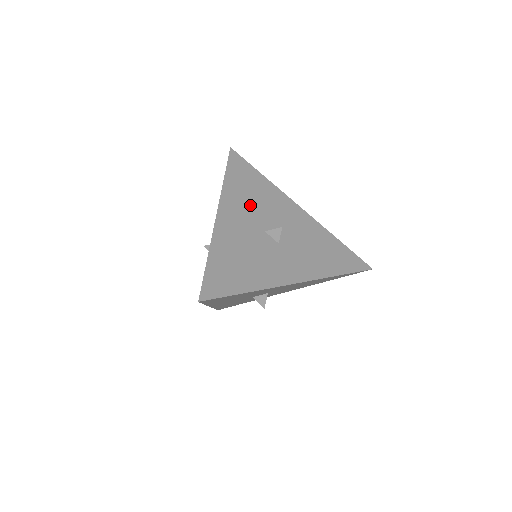
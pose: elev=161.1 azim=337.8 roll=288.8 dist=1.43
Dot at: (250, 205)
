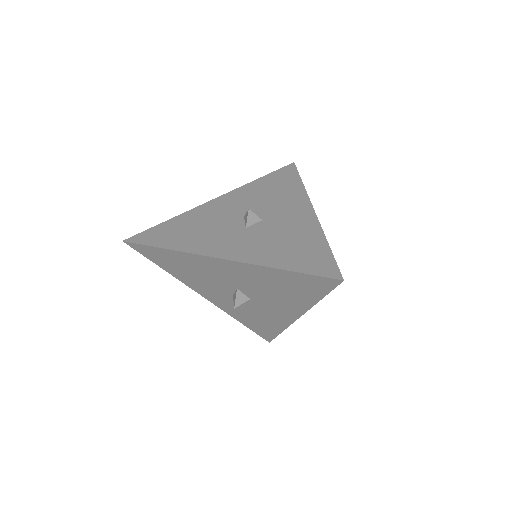
Dot at: (256, 199)
